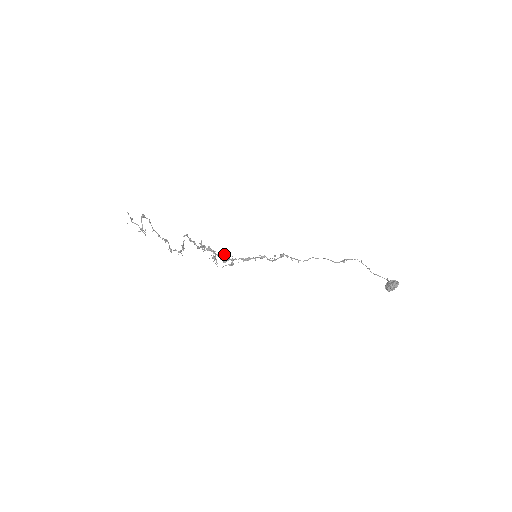
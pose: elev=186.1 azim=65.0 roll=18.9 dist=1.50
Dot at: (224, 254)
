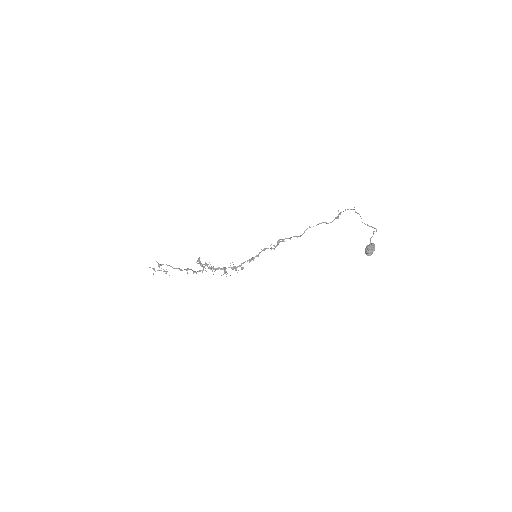
Dot at: occluded
